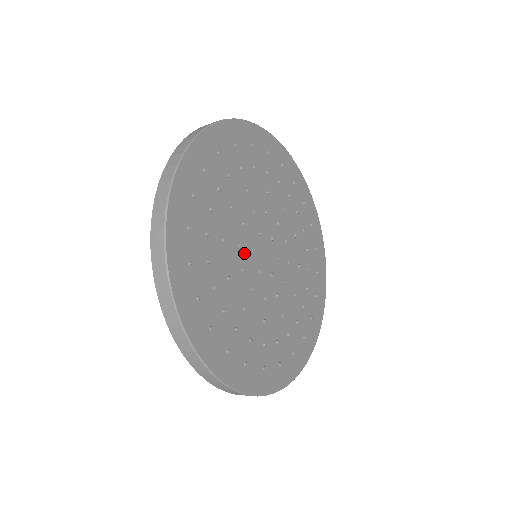
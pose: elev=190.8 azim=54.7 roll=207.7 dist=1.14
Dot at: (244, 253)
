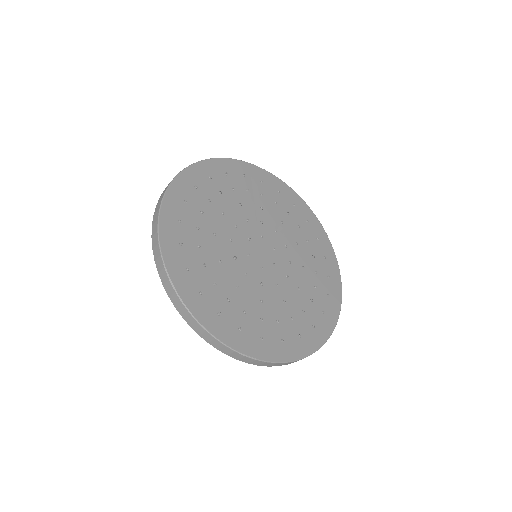
Dot at: (242, 261)
